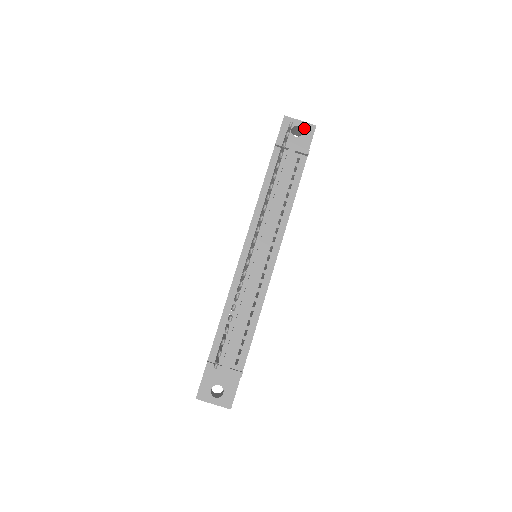
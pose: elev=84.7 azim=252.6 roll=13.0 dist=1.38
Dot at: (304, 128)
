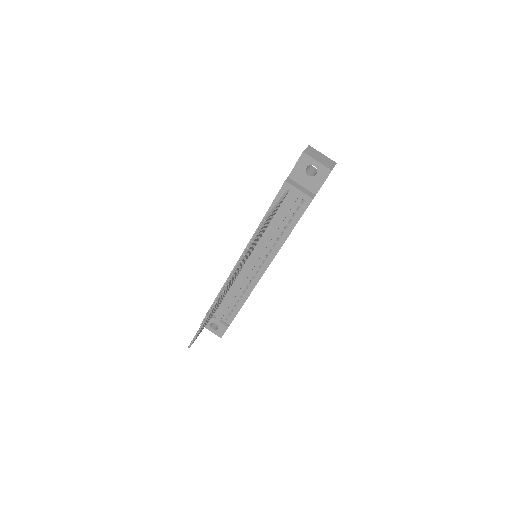
Dot at: (319, 170)
